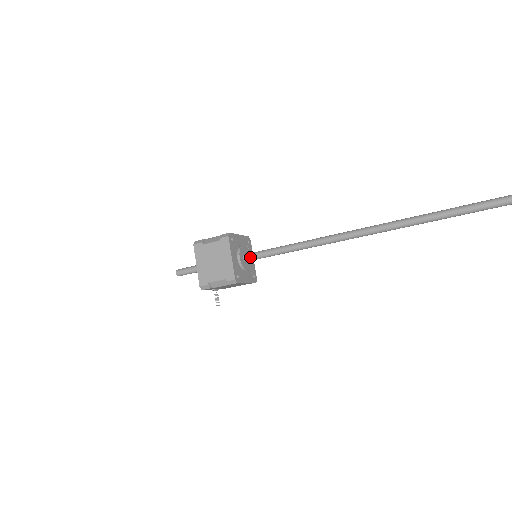
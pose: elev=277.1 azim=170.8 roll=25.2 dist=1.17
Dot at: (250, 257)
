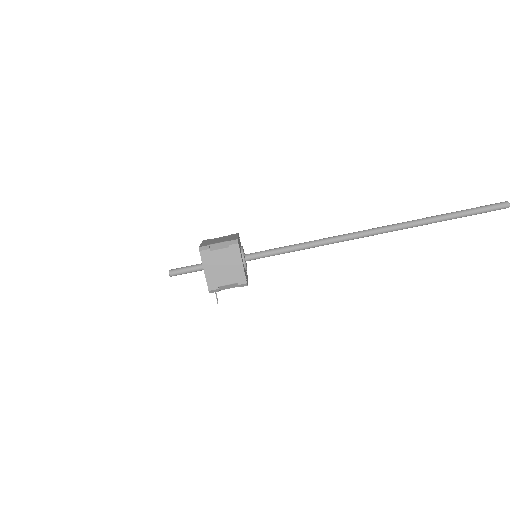
Dot at: (252, 258)
